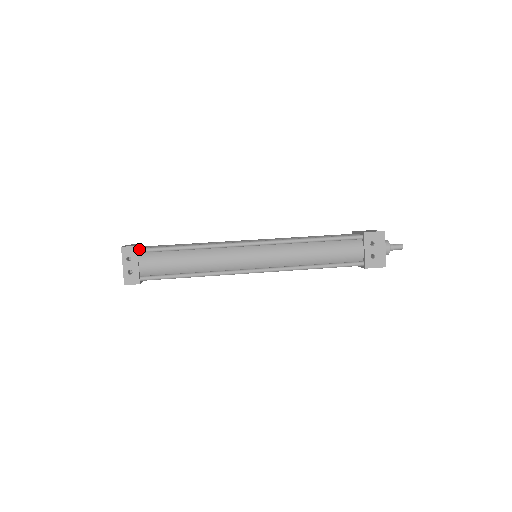
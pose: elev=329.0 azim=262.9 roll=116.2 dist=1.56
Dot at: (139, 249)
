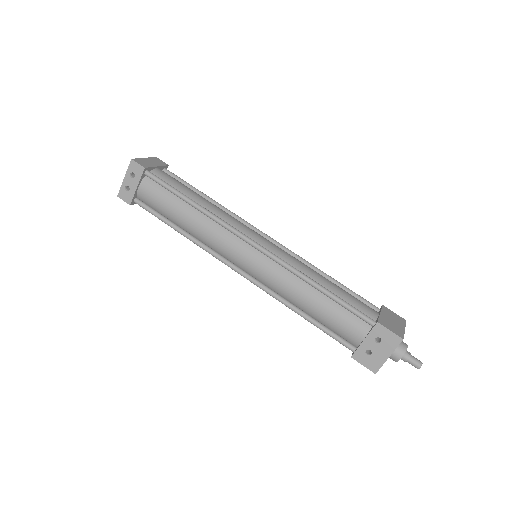
Dot at: (147, 172)
